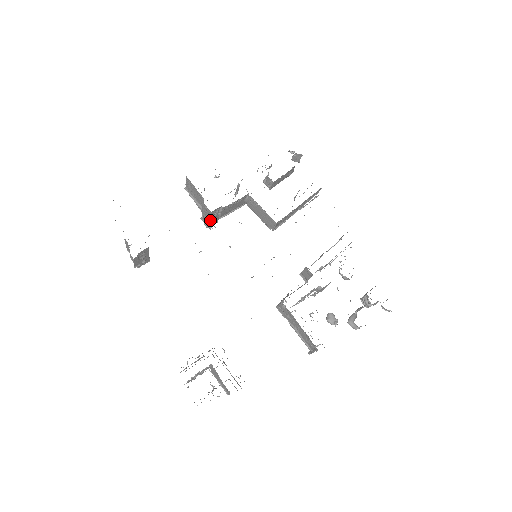
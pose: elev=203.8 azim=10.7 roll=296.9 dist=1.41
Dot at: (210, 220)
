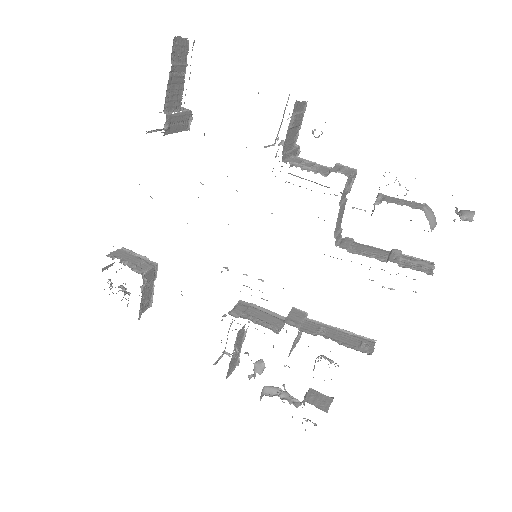
Dot at: occluded
